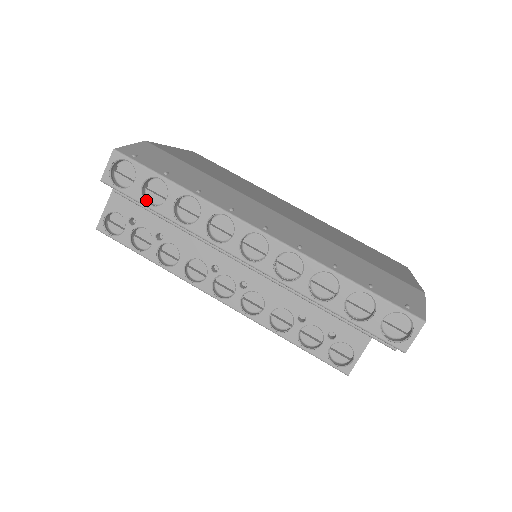
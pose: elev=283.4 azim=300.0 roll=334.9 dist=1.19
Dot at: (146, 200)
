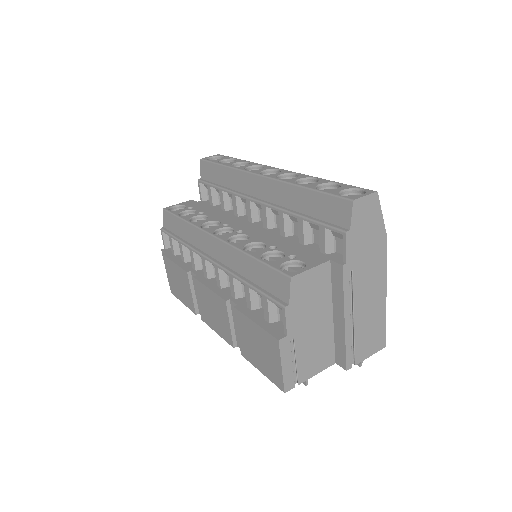
Dot at: occluded
